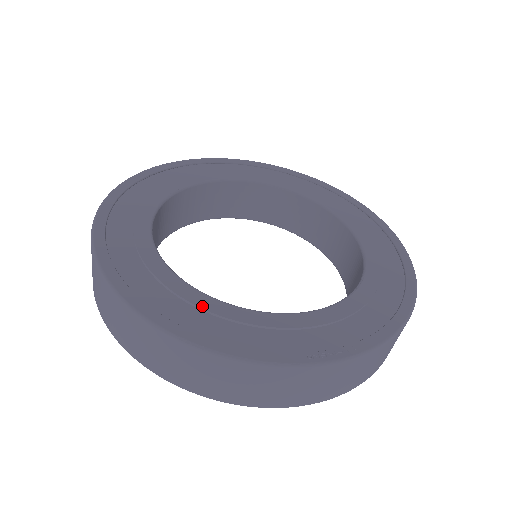
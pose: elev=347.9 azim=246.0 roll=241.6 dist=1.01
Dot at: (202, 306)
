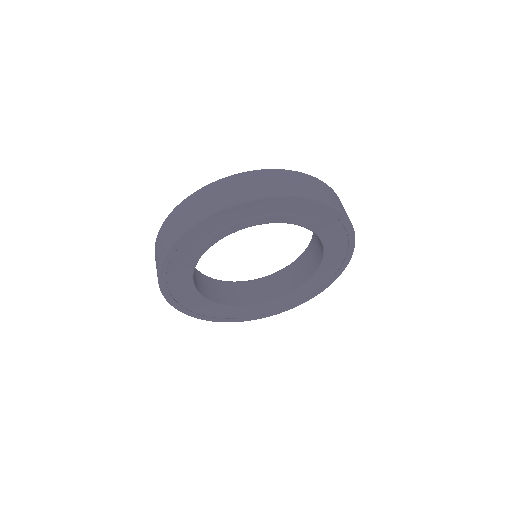
Dot at: occluded
